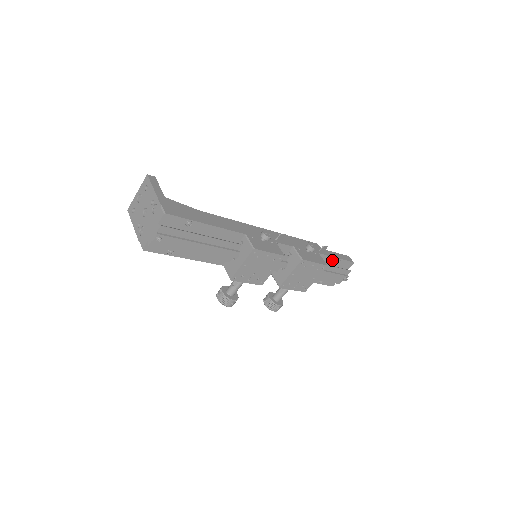
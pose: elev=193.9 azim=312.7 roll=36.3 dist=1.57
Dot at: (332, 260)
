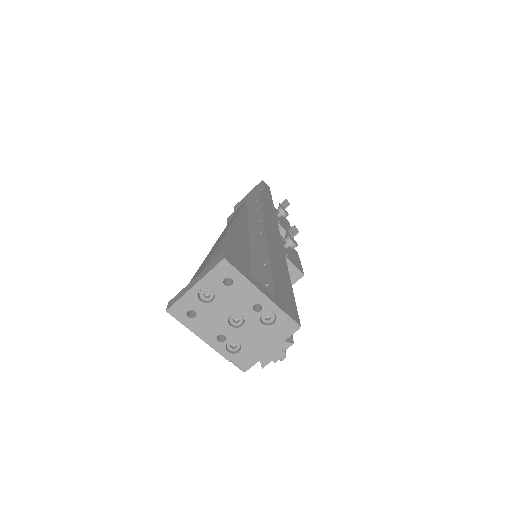
Dot at: occluded
